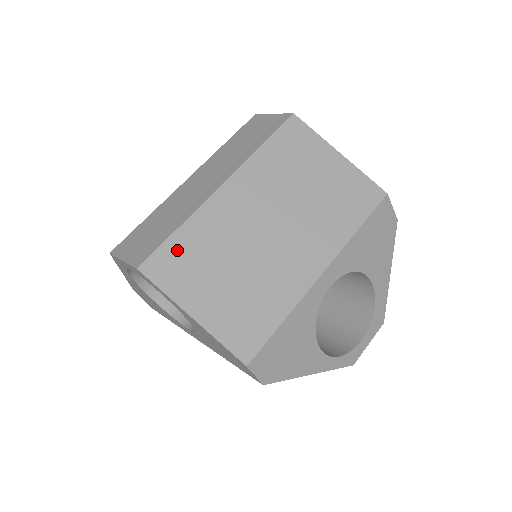
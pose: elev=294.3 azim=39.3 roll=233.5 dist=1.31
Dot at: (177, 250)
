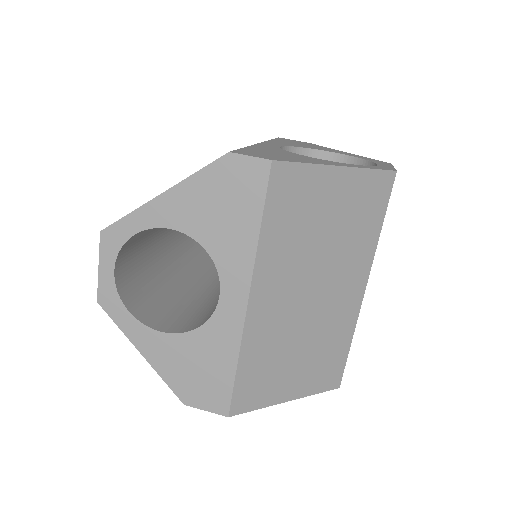
Dot at: occluded
